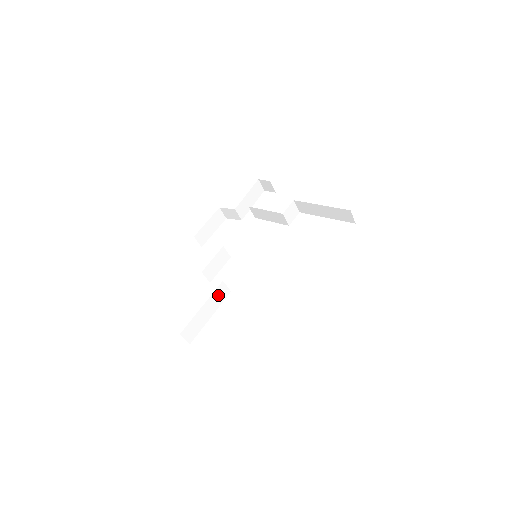
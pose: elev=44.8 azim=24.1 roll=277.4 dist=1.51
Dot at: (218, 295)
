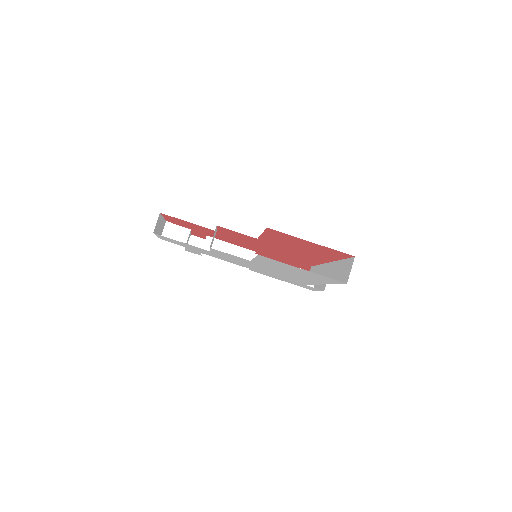
Dot at: occluded
